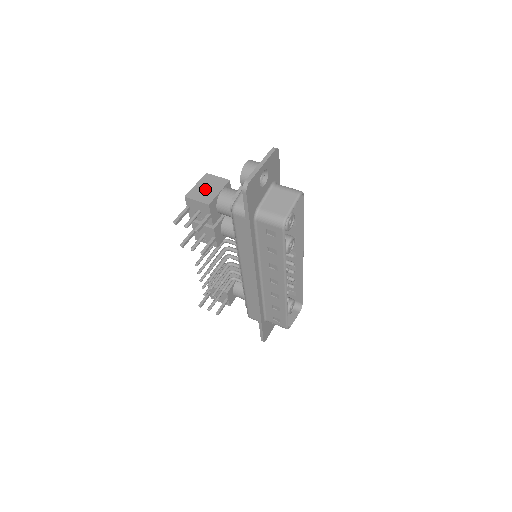
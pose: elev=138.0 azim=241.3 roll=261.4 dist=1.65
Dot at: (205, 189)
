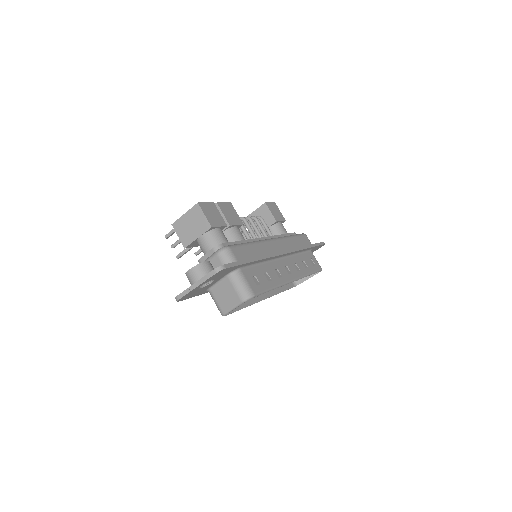
Dot at: (189, 226)
